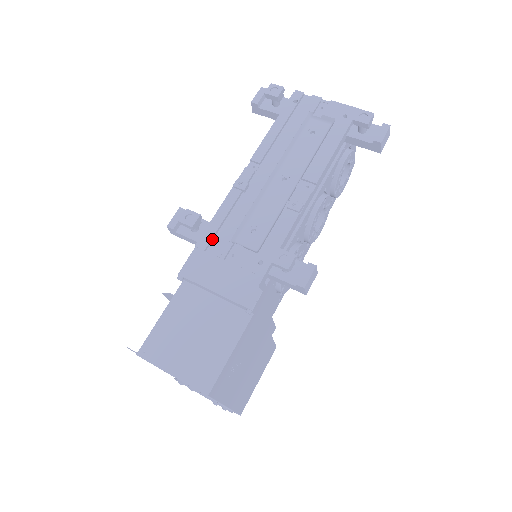
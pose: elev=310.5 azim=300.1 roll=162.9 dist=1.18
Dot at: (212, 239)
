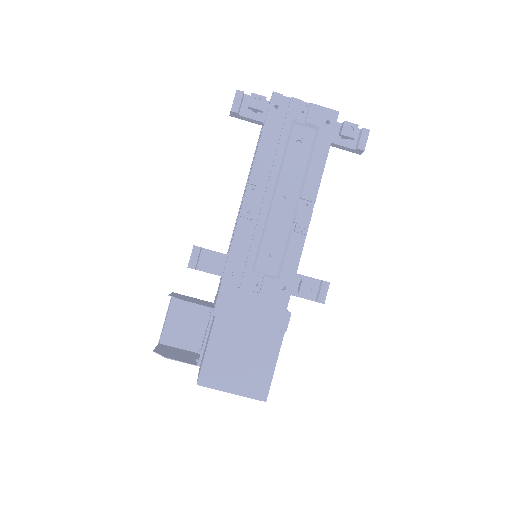
Dot at: (234, 272)
